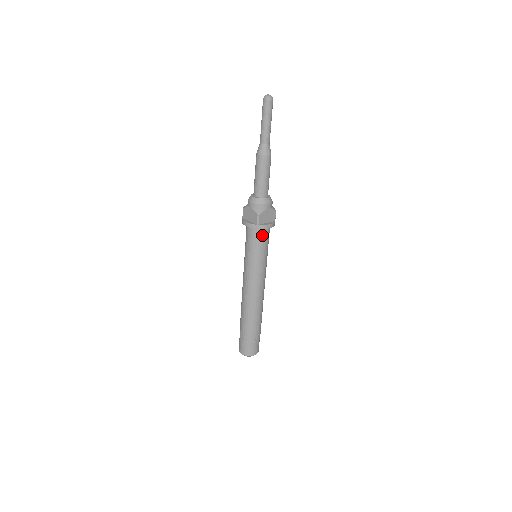
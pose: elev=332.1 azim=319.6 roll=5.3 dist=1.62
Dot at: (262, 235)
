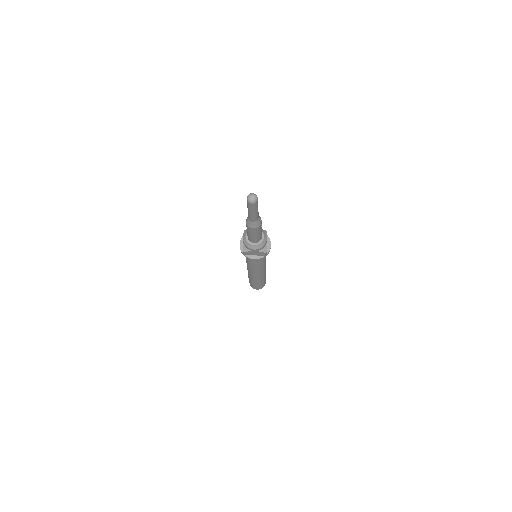
Dot at: occluded
